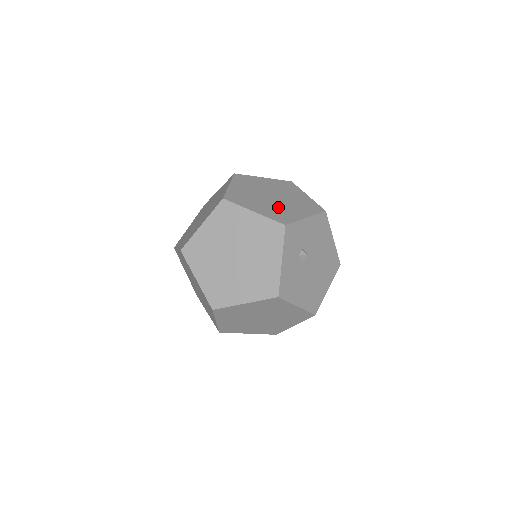
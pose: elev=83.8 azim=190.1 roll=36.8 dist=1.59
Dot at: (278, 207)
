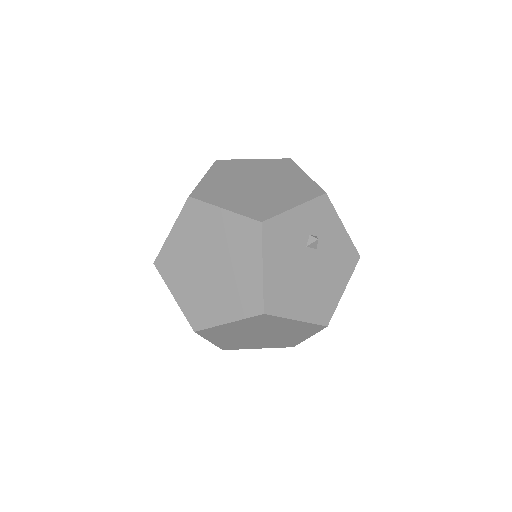
Dot at: occluded
